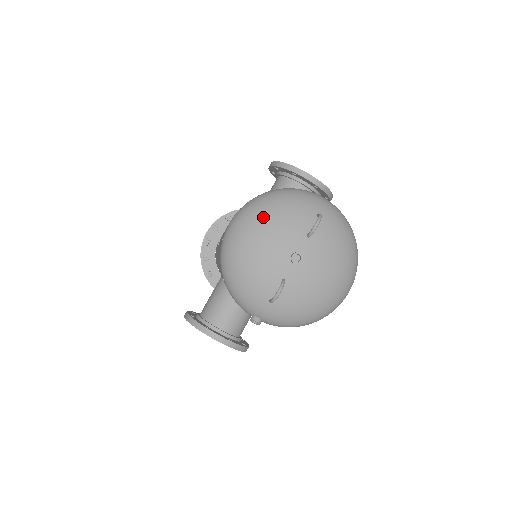
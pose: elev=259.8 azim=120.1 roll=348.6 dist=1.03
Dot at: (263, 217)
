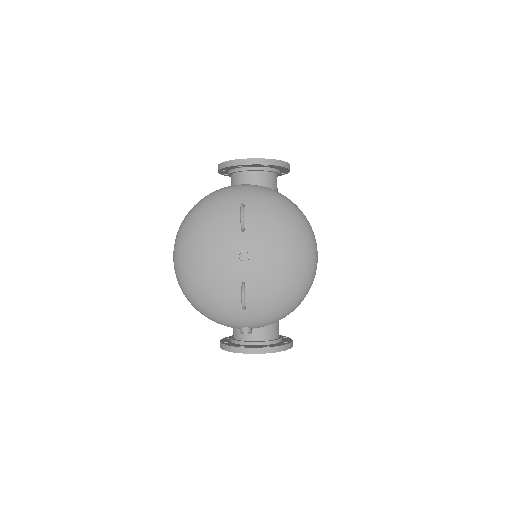
Dot at: (194, 237)
